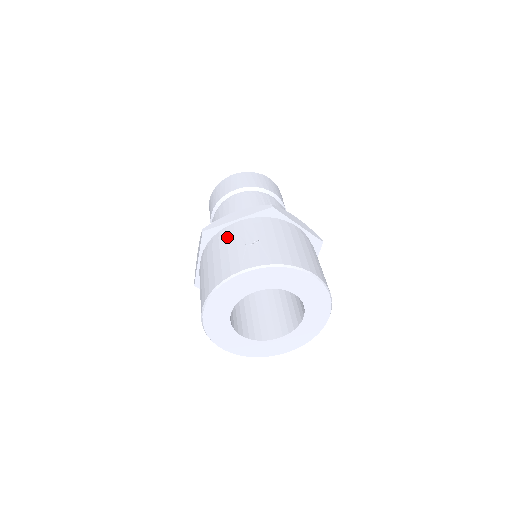
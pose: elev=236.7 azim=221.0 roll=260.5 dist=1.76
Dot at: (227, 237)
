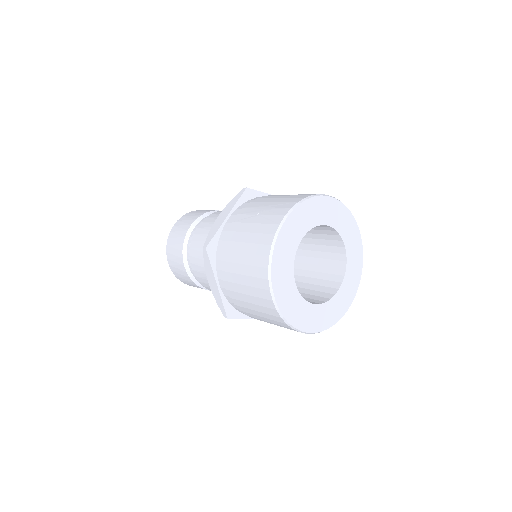
Dot at: (234, 230)
